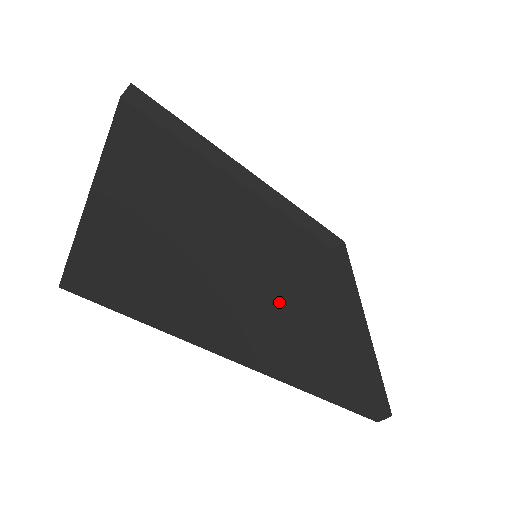
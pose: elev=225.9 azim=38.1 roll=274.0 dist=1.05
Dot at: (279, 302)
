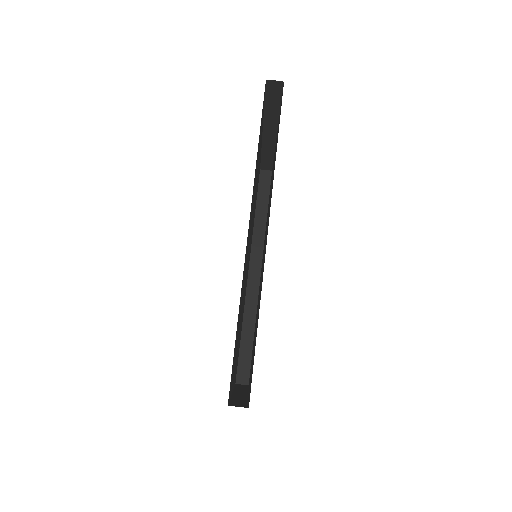
Dot at: occluded
